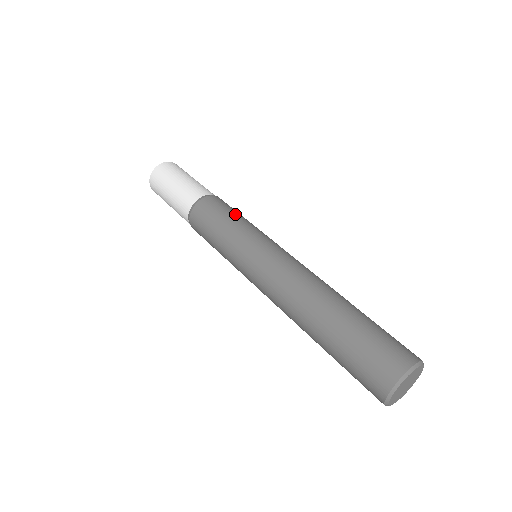
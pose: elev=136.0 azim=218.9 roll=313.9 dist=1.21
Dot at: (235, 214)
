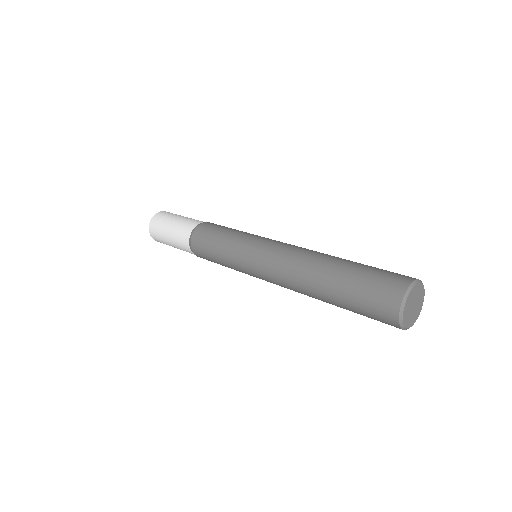
Dot at: occluded
